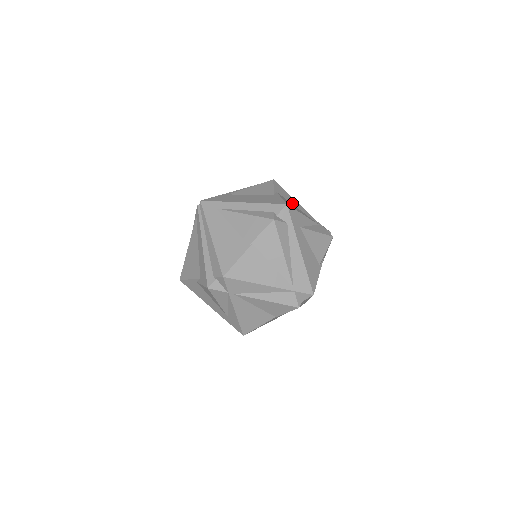
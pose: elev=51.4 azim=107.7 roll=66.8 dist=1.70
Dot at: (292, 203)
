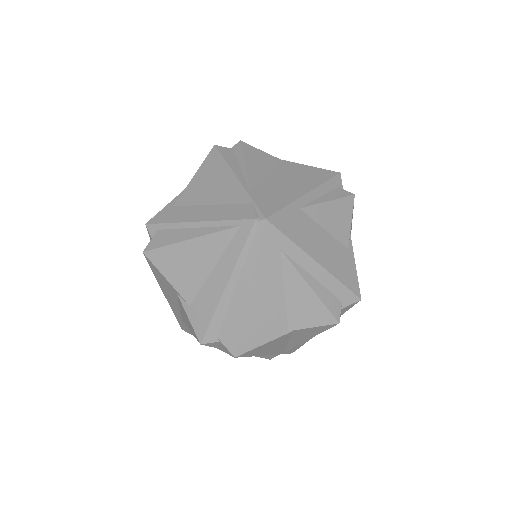
Dot at: occluded
